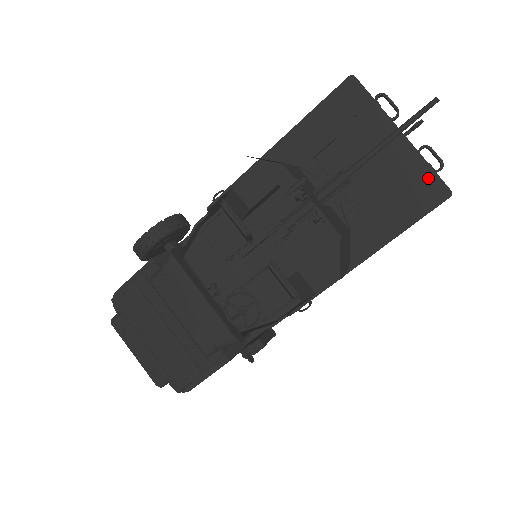
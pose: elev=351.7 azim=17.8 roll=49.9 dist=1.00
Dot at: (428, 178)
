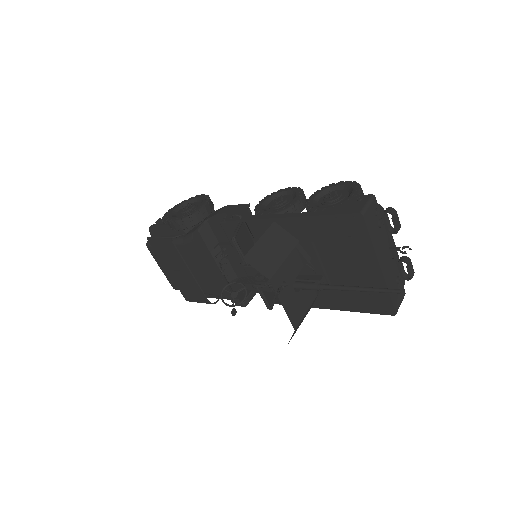
Dot at: (385, 299)
